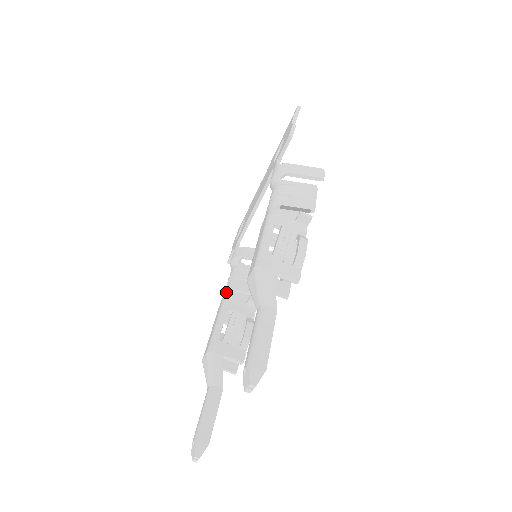
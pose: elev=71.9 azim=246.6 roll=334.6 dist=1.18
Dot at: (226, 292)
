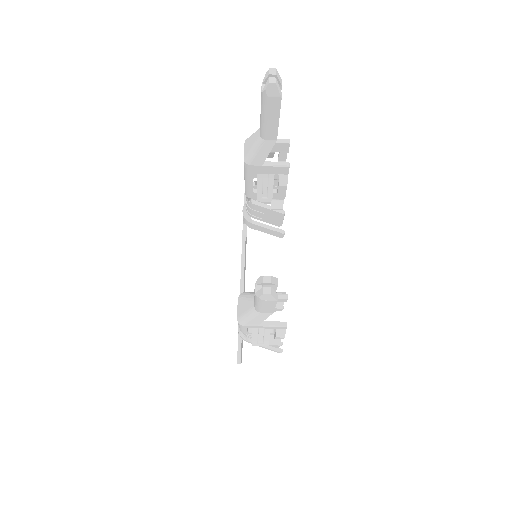
Dot at: occluded
